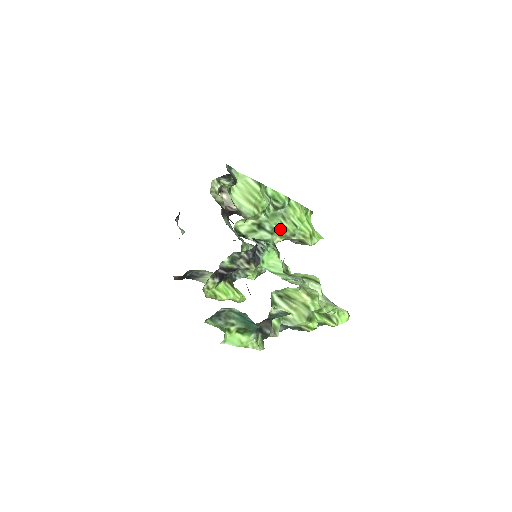
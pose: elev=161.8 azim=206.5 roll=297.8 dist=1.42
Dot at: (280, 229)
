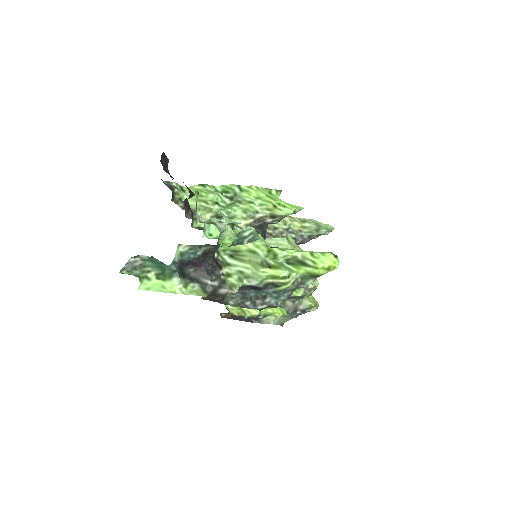
Dot at: (239, 212)
